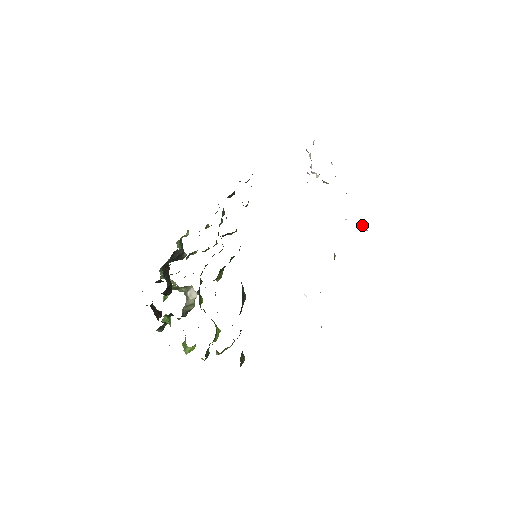
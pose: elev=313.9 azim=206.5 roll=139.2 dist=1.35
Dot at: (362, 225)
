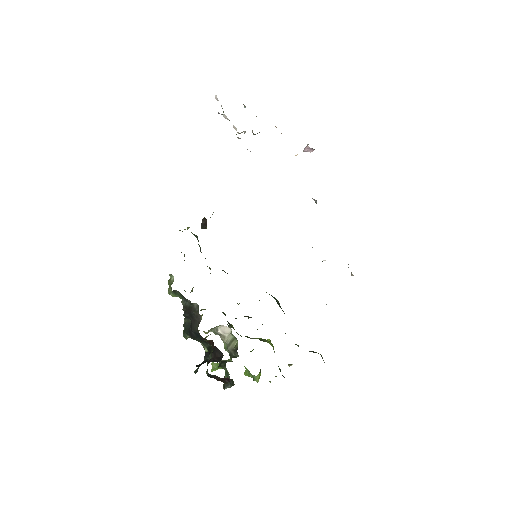
Dot at: (307, 148)
